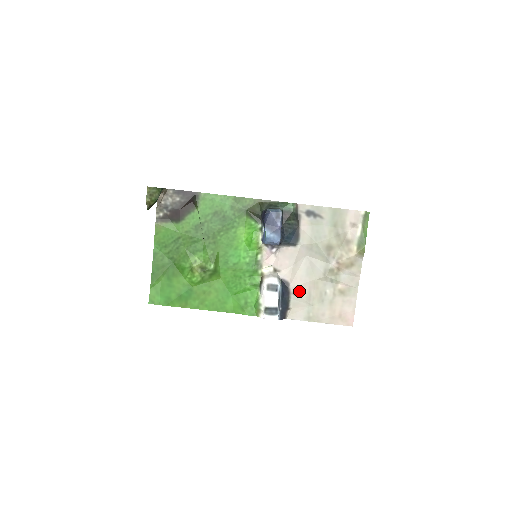
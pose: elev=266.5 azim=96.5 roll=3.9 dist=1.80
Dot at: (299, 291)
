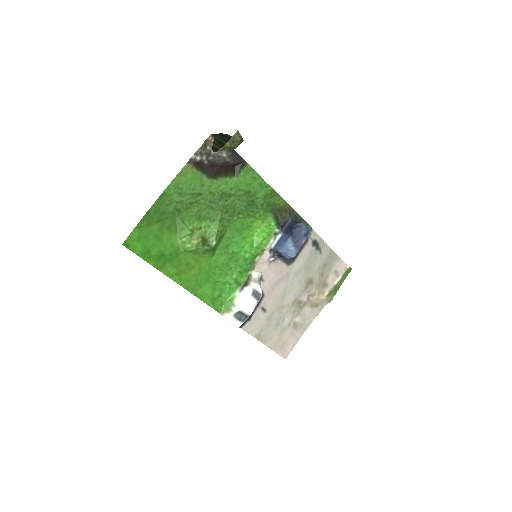
Dot at: (267, 307)
